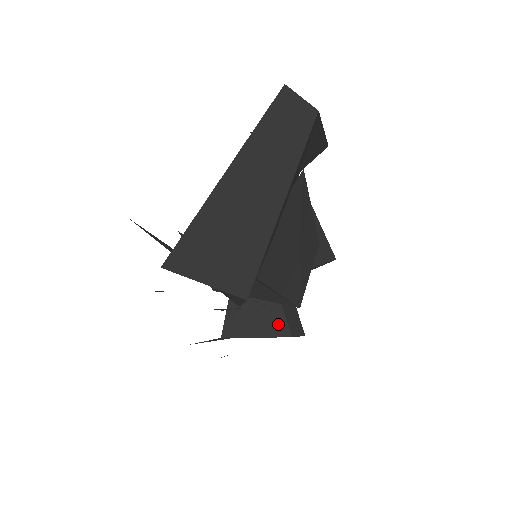
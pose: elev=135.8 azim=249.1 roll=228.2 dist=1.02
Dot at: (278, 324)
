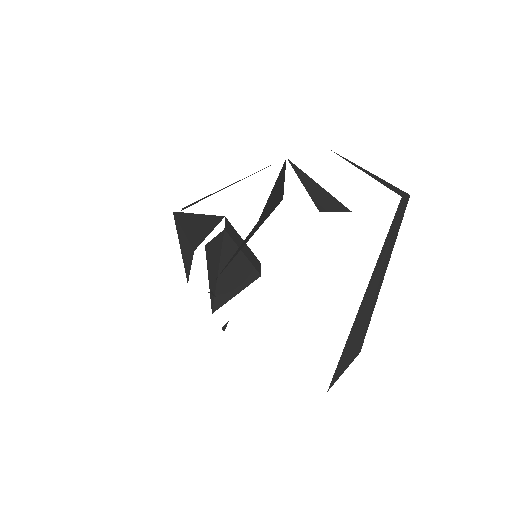
Dot at: (249, 273)
